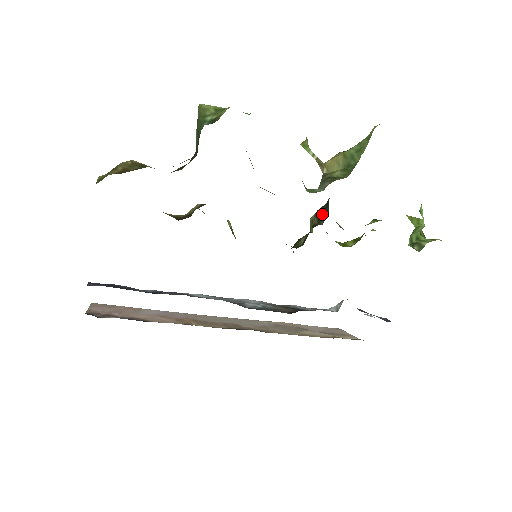
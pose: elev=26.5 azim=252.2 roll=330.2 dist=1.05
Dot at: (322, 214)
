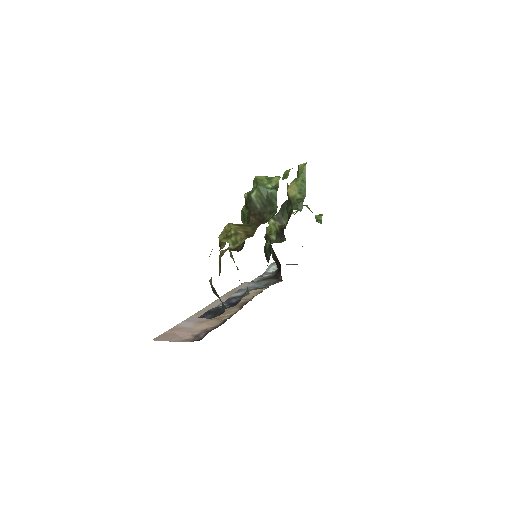
Dot at: (281, 219)
